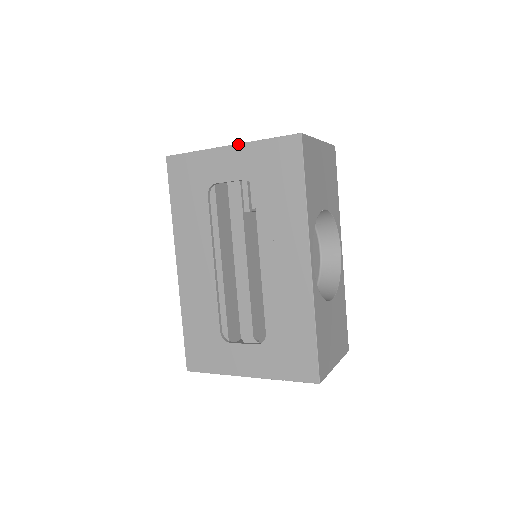
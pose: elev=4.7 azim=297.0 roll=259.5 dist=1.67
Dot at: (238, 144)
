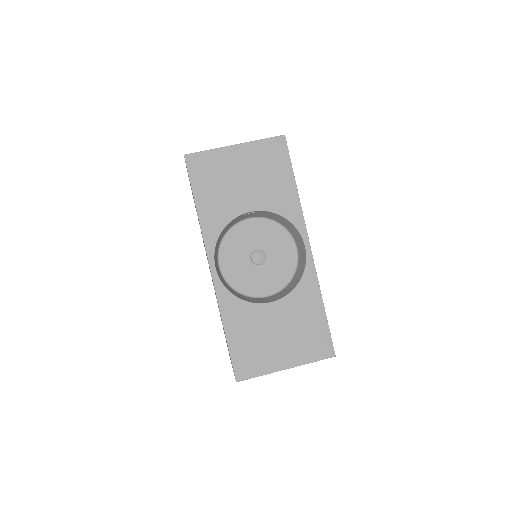
Dot at: occluded
